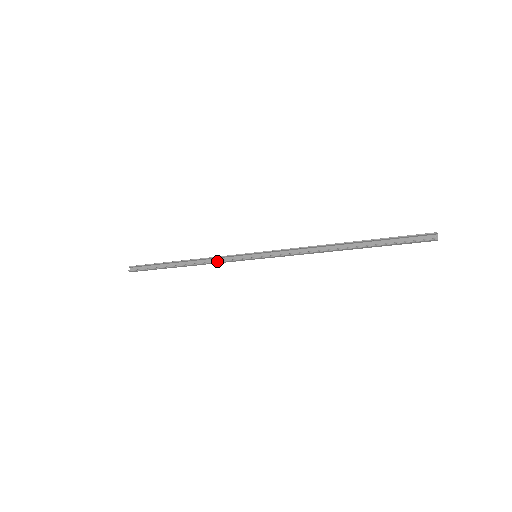
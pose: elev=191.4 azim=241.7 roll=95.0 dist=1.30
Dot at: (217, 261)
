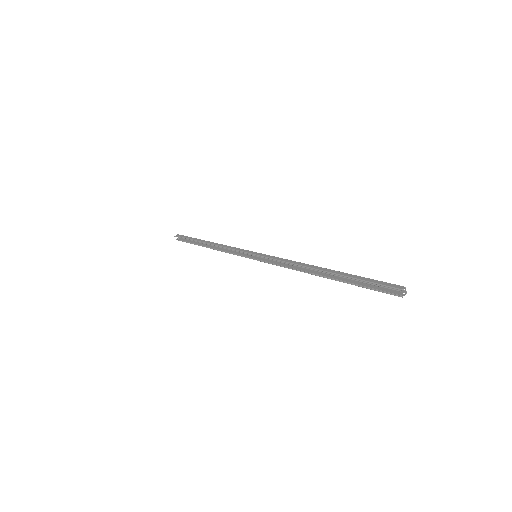
Dot at: (229, 253)
